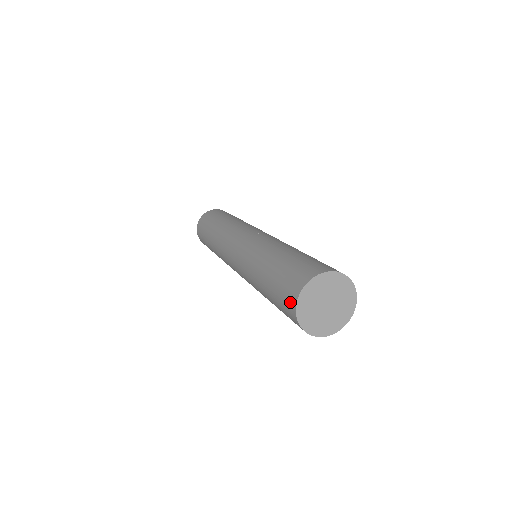
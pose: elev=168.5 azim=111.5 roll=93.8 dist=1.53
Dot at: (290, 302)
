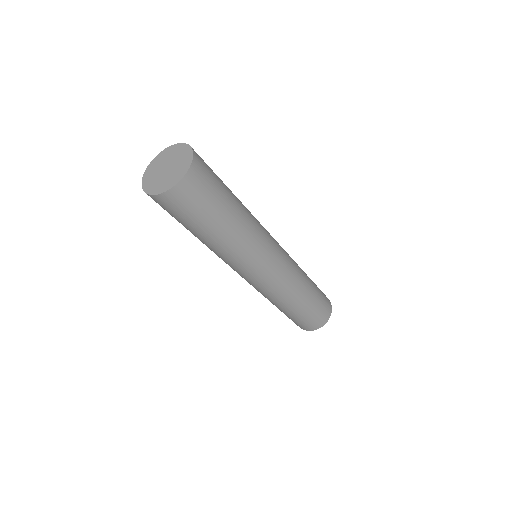
Dot at: occluded
